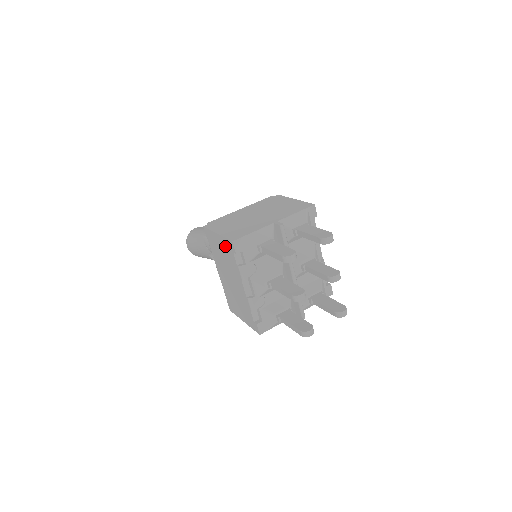
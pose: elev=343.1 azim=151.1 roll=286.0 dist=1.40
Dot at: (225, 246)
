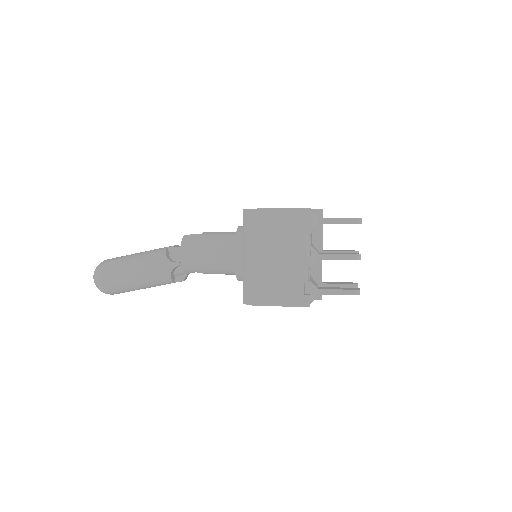
Dot at: (290, 218)
